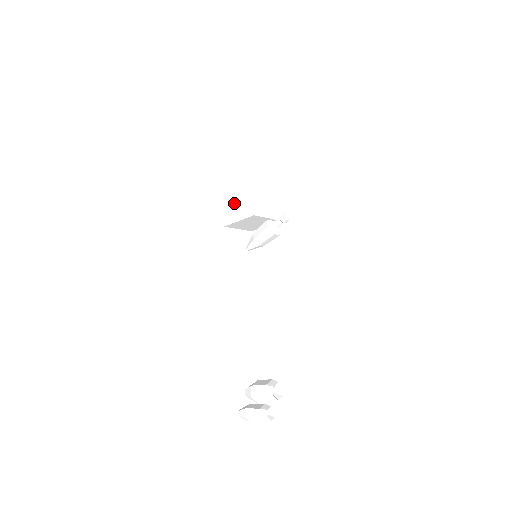
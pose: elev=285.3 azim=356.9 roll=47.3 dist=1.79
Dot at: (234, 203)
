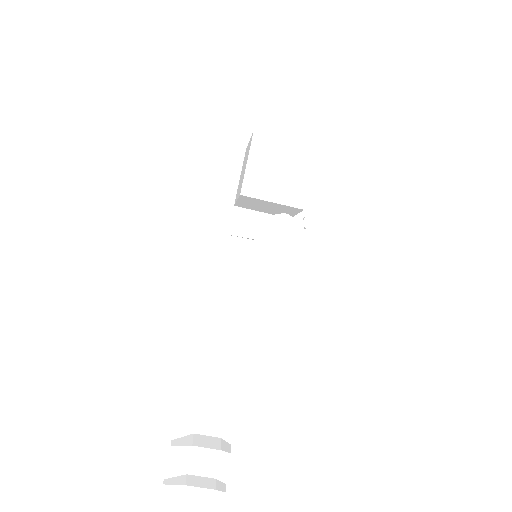
Dot at: (274, 171)
